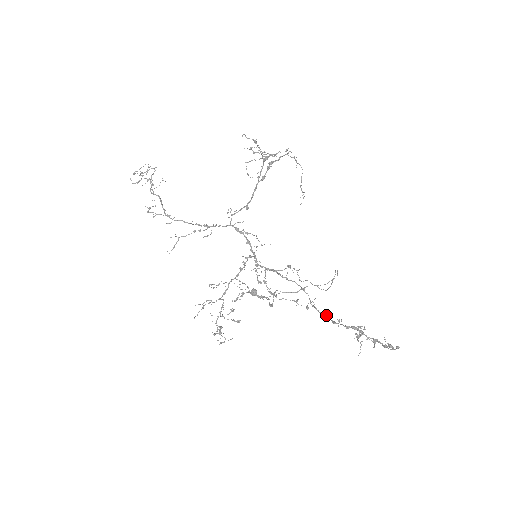
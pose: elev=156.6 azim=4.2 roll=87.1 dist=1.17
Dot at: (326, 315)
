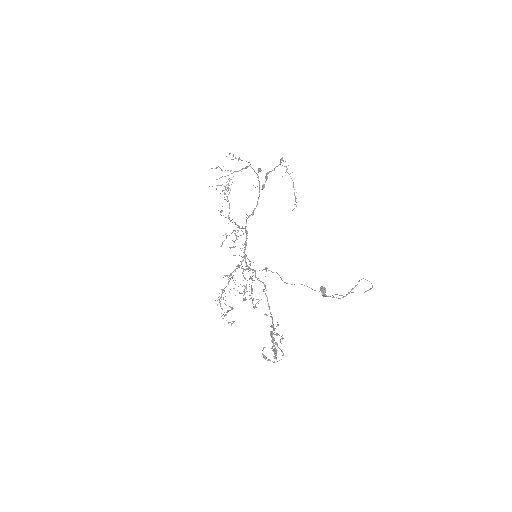
Dot at: (272, 318)
